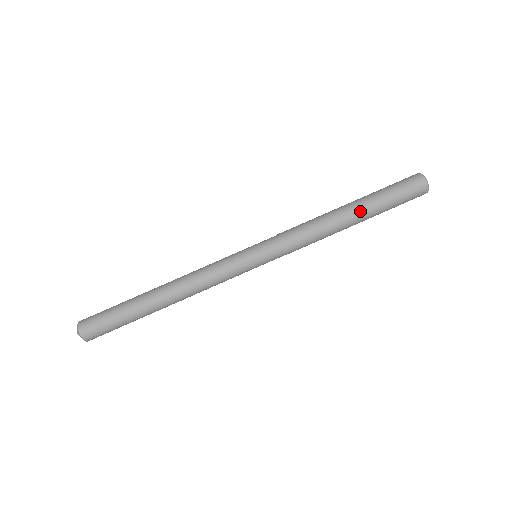
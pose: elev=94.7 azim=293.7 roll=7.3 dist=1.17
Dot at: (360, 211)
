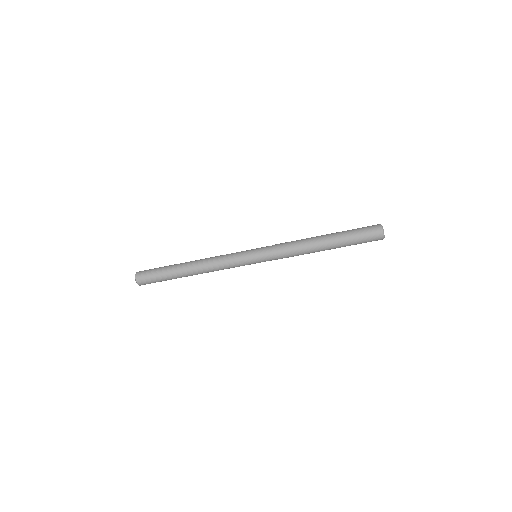
Dot at: occluded
